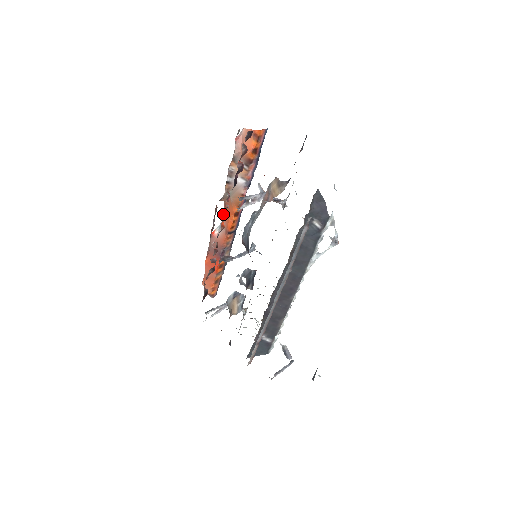
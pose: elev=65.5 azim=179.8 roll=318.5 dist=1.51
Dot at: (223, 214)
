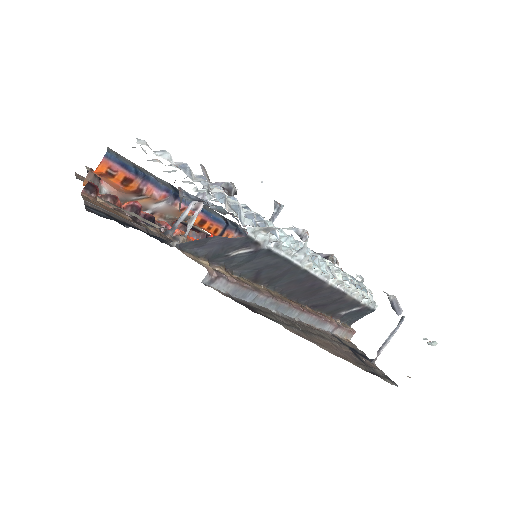
Dot at: occluded
